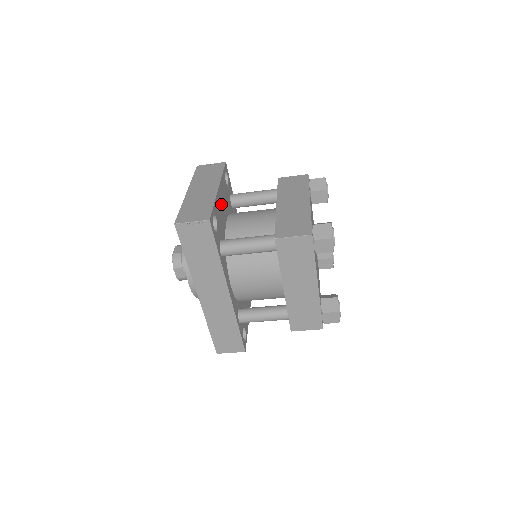
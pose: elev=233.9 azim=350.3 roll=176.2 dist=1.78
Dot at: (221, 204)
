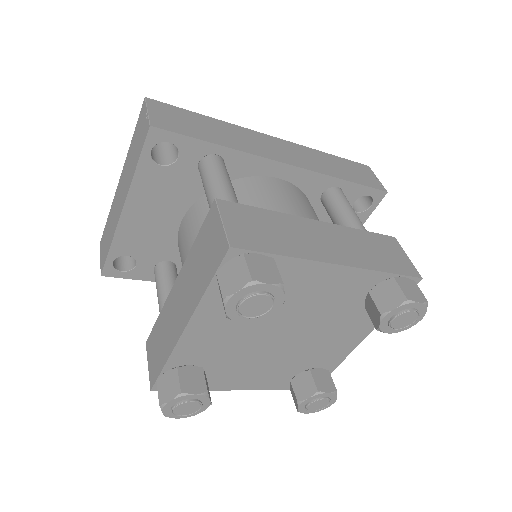
Dot at: (145, 220)
